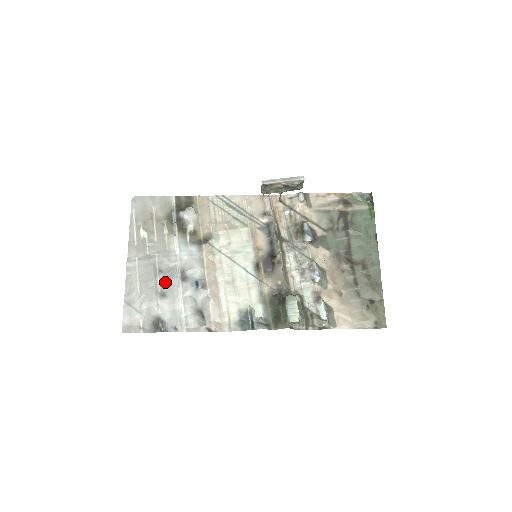
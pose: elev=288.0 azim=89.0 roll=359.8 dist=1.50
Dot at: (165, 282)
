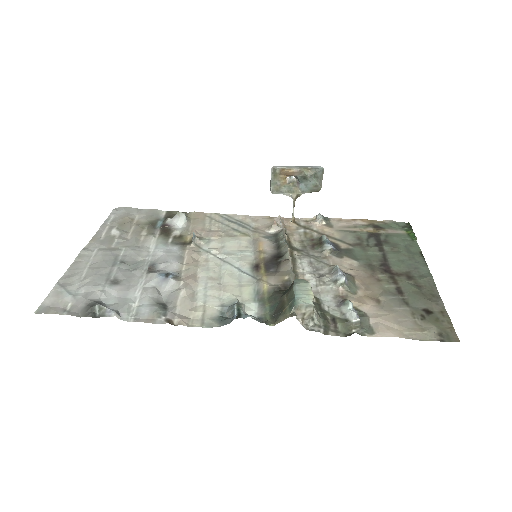
Dot at: (124, 272)
